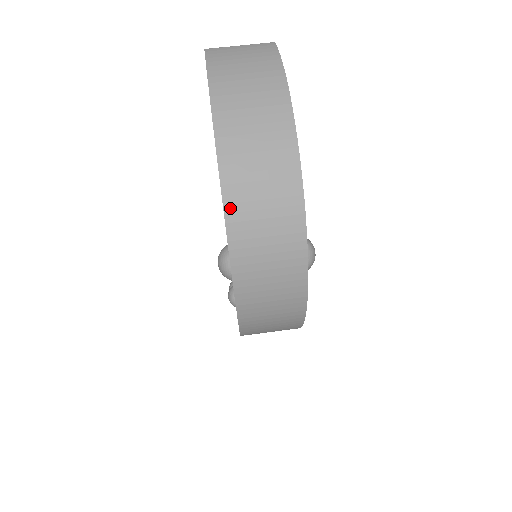
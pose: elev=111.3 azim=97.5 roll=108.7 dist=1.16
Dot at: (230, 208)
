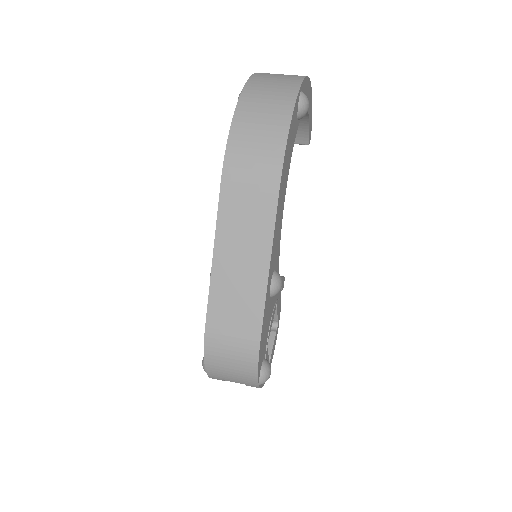
Dot at: occluded
